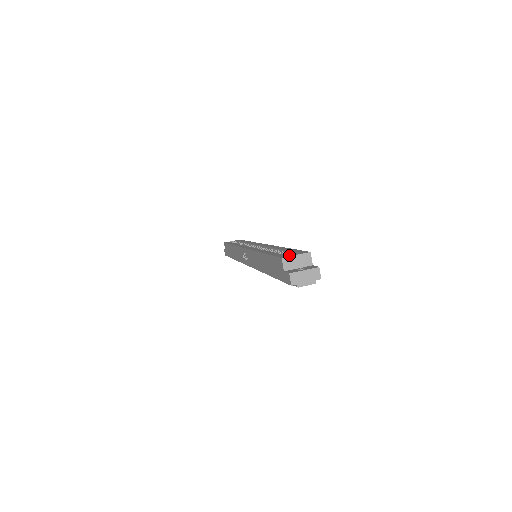
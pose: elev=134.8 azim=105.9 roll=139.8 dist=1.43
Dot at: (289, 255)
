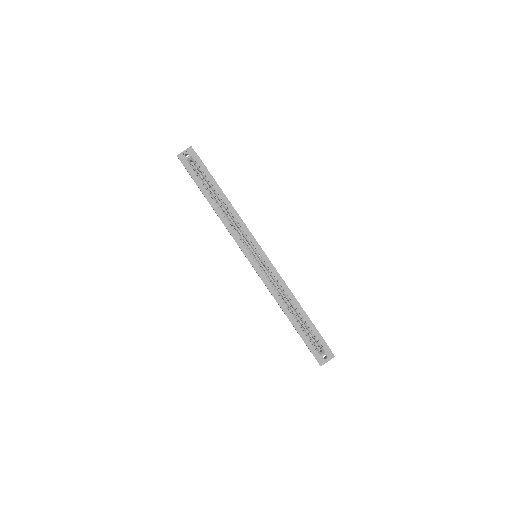
Dot at: (313, 336)
